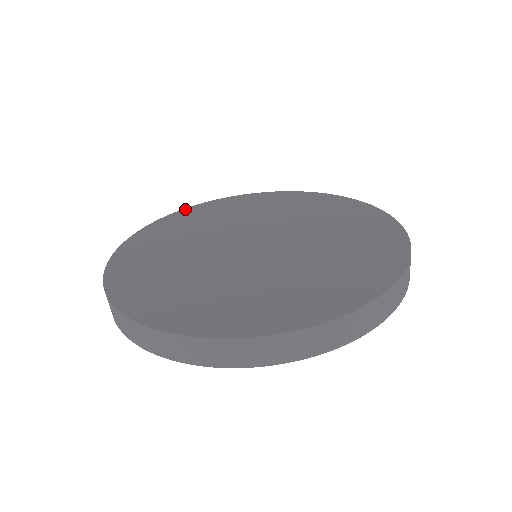
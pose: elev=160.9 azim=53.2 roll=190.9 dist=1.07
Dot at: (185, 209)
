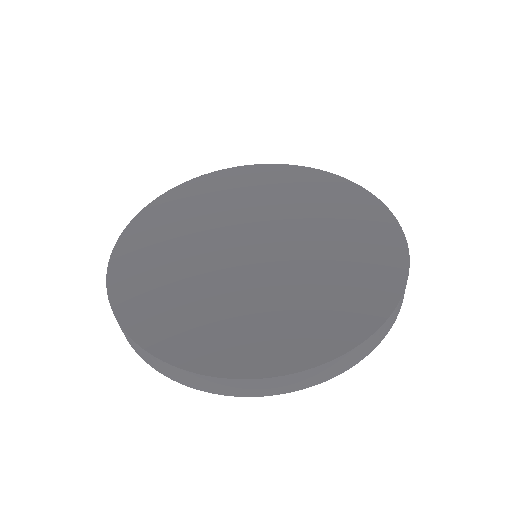
Dot at: (132, 222)
